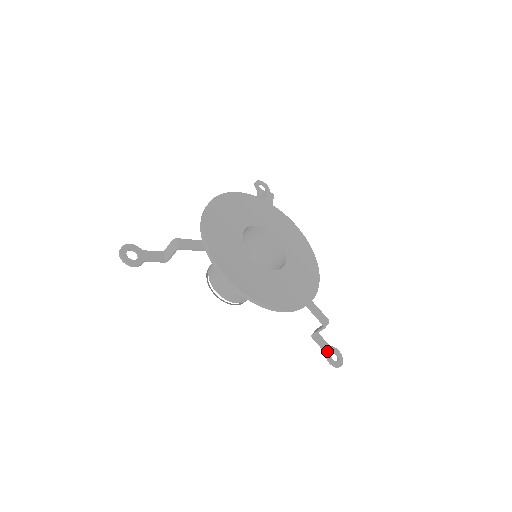
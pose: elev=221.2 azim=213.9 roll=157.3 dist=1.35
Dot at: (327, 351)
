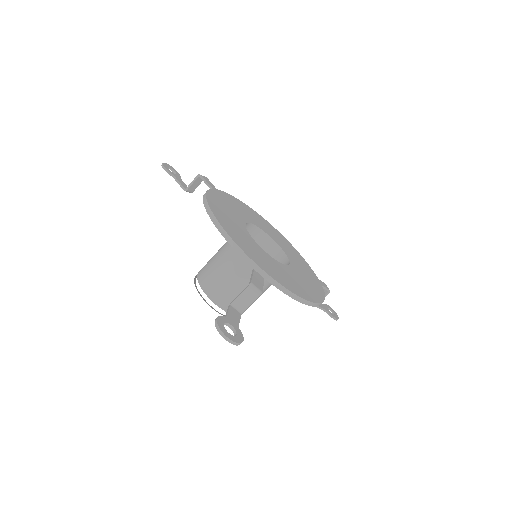
Dot at: (228, 319)
